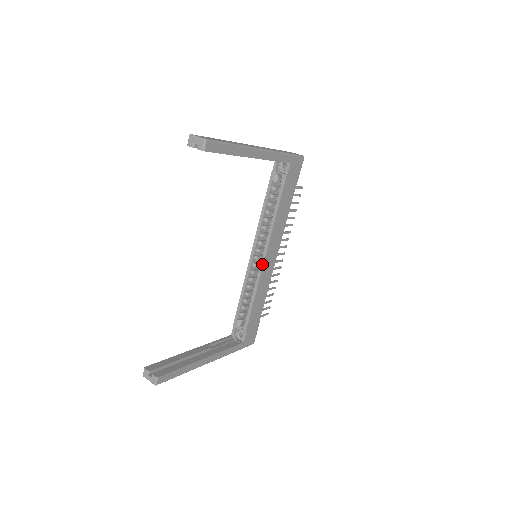
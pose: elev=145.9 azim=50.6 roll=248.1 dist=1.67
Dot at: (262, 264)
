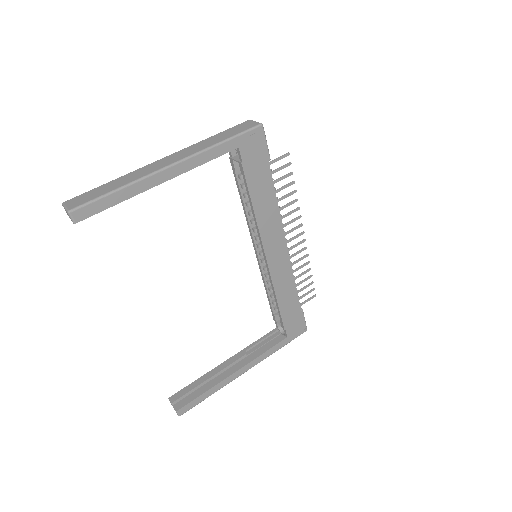
Dot at: (266, 263)
